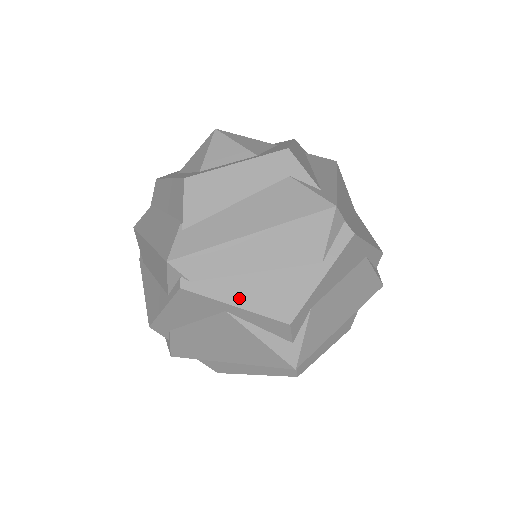
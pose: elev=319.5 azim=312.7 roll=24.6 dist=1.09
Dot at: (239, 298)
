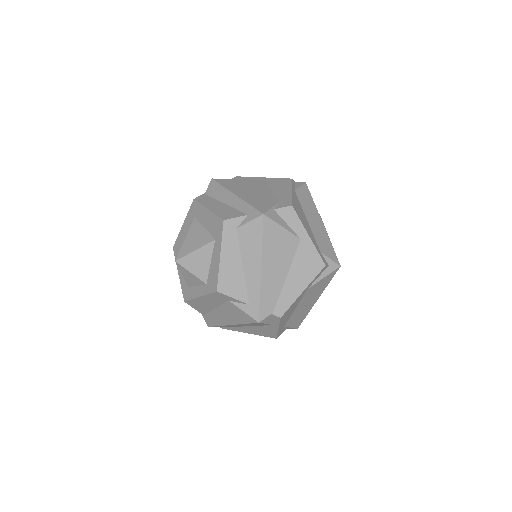
Dot at: (248, 332)
